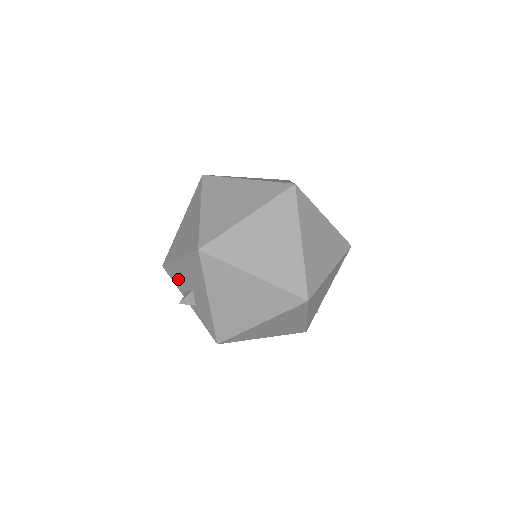
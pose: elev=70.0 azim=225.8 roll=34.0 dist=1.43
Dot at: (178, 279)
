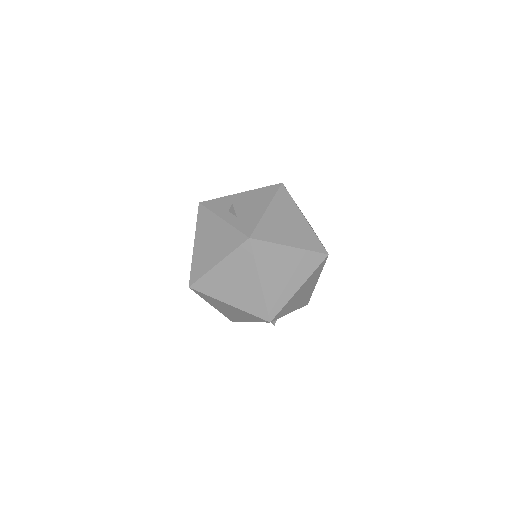
Dot at: (223, 205)
